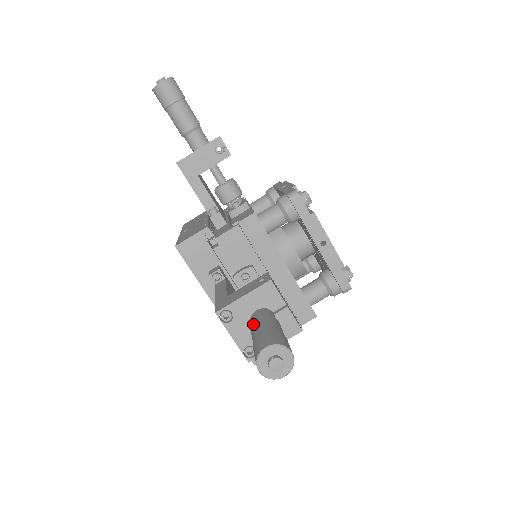
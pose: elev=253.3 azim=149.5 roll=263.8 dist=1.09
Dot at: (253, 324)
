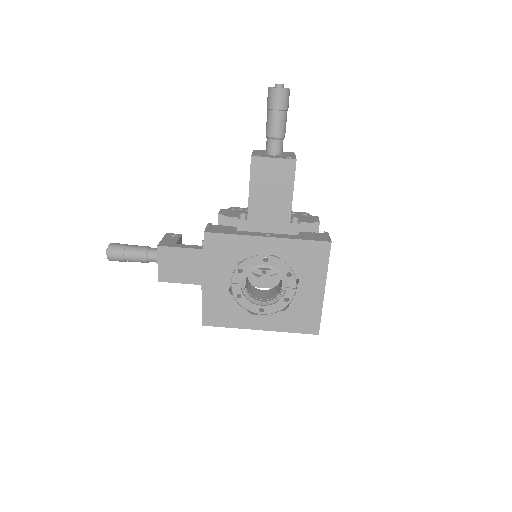
Dot at: (266, 133)
